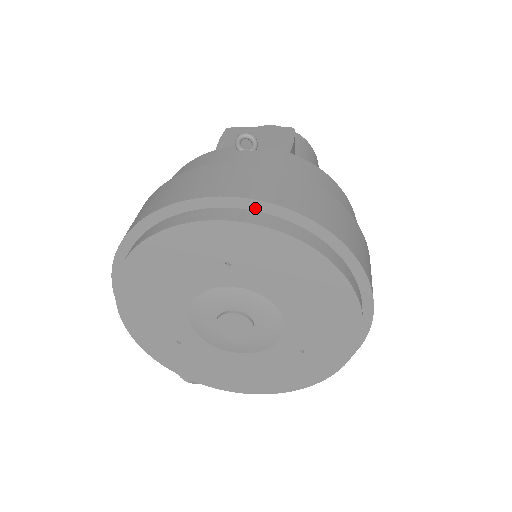
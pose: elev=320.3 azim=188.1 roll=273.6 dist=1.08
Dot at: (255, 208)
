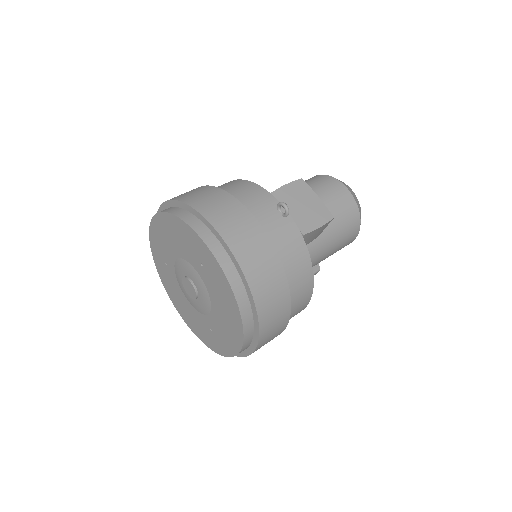
Dot at: (231, 257)
